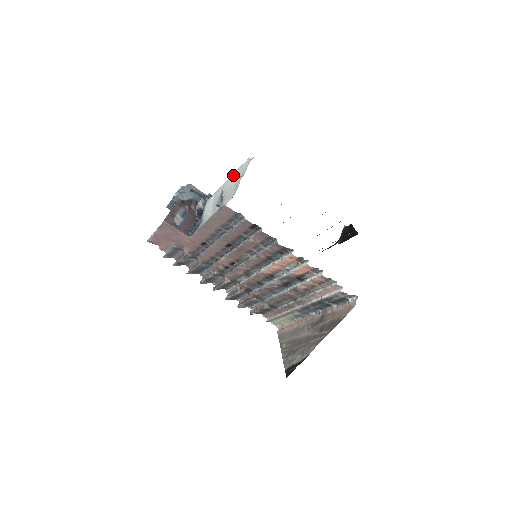
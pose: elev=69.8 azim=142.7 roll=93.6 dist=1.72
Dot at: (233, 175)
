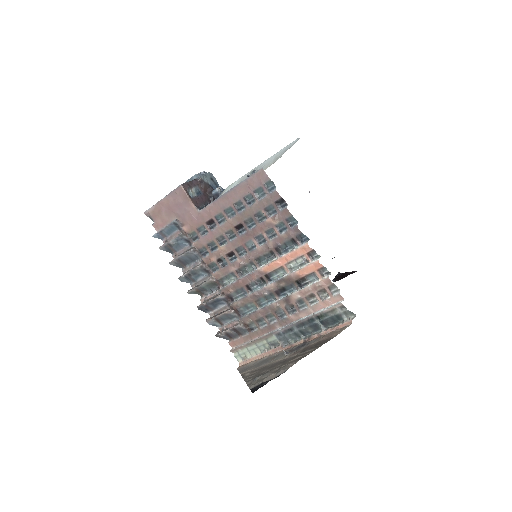
Dot at: (273, 156)
